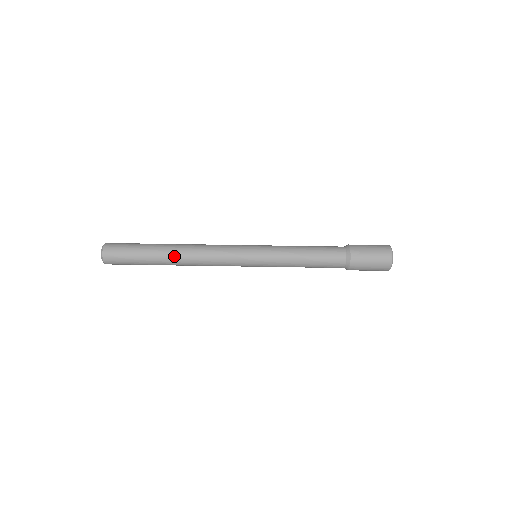
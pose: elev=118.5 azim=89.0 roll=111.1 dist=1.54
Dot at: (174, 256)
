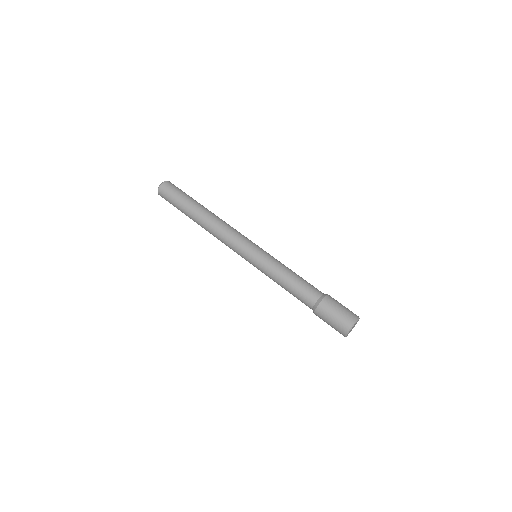
Dot at: (200, 218)
